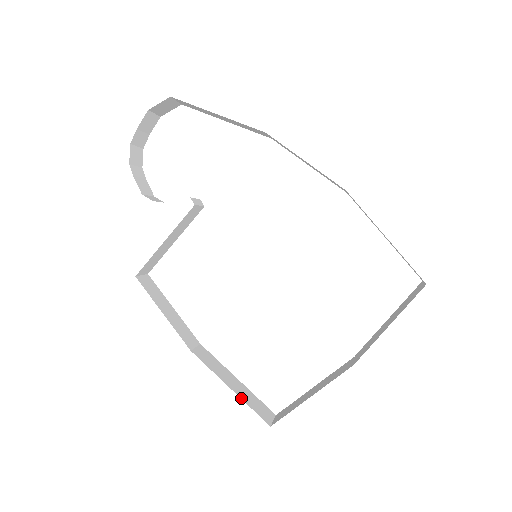
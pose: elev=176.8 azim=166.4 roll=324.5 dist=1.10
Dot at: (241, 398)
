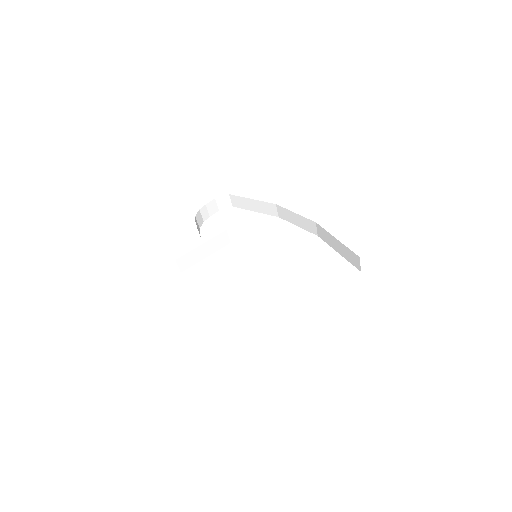
Dot at: occluded
